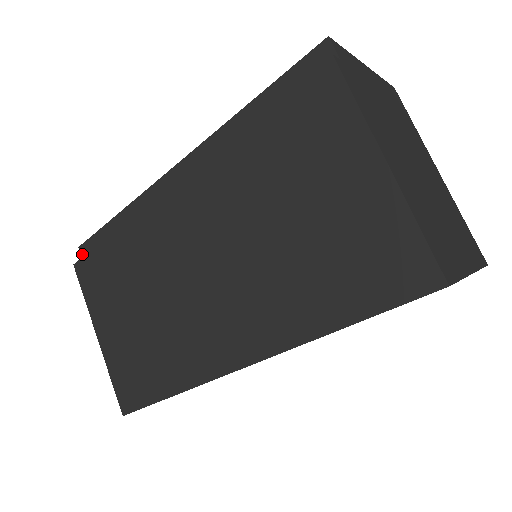
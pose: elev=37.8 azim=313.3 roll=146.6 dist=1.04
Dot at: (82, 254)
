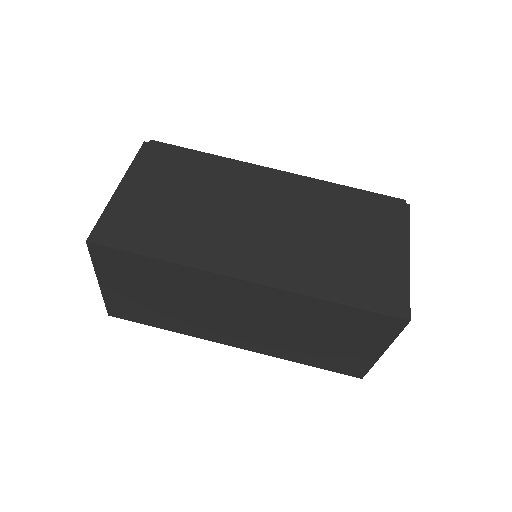
Dot at: occluded
